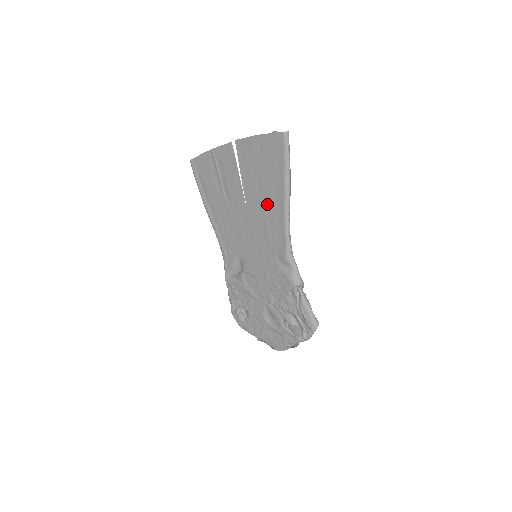
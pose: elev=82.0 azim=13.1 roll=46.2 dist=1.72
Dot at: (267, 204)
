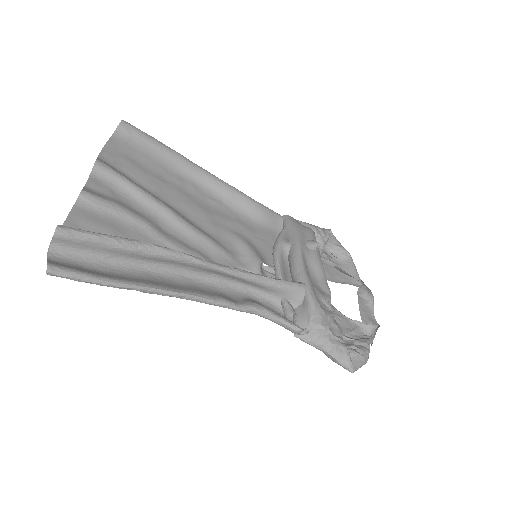
Dot at: occluded
